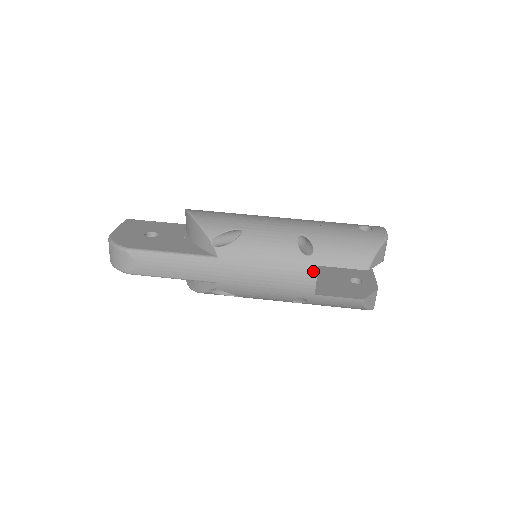
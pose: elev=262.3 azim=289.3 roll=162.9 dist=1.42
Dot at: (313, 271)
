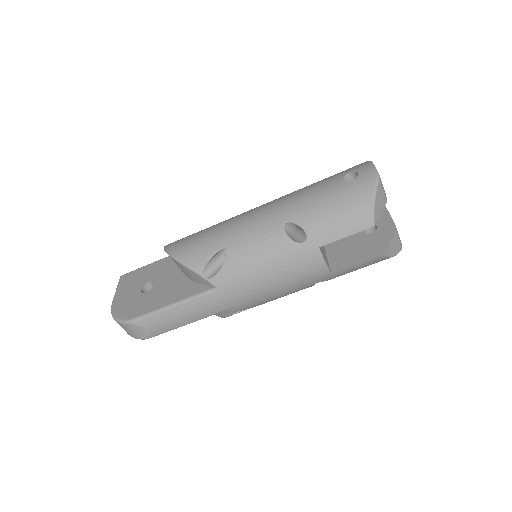
Dot at: (317, 255)
